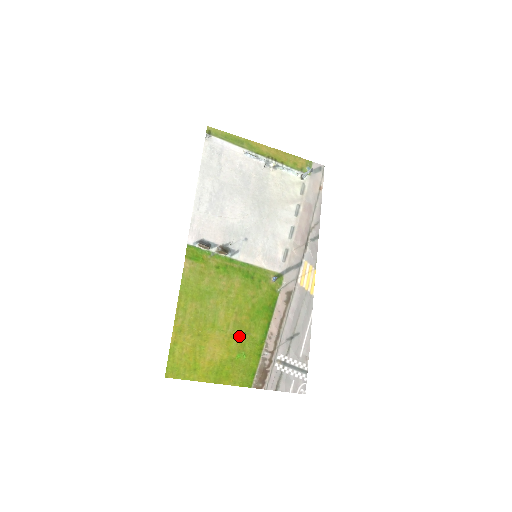
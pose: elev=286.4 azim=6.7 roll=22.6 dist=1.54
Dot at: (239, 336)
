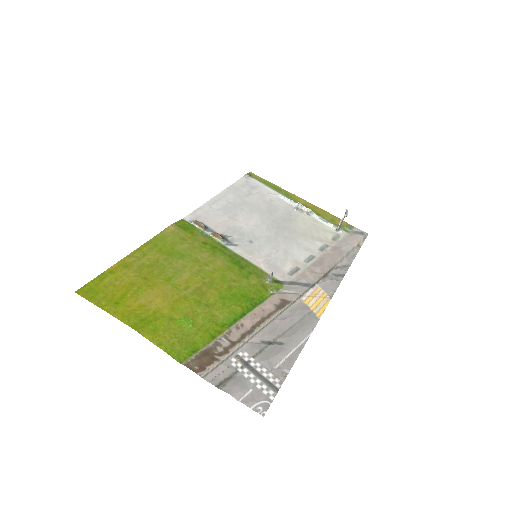
Dot at: (195, 303)
